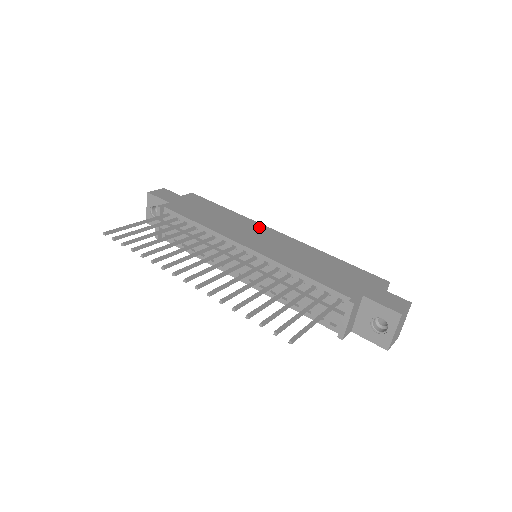
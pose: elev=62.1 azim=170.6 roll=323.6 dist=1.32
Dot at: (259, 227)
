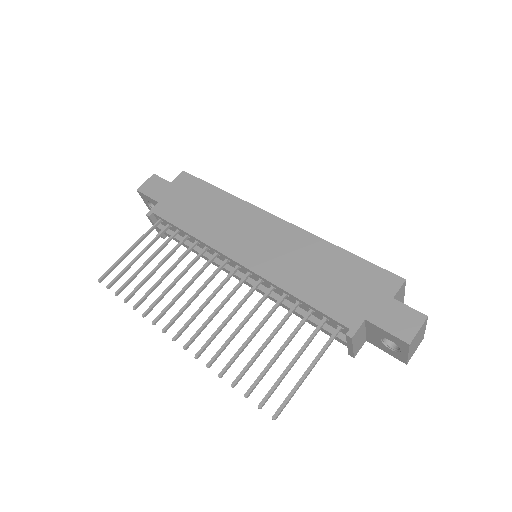
Dot at: (254, 215)
